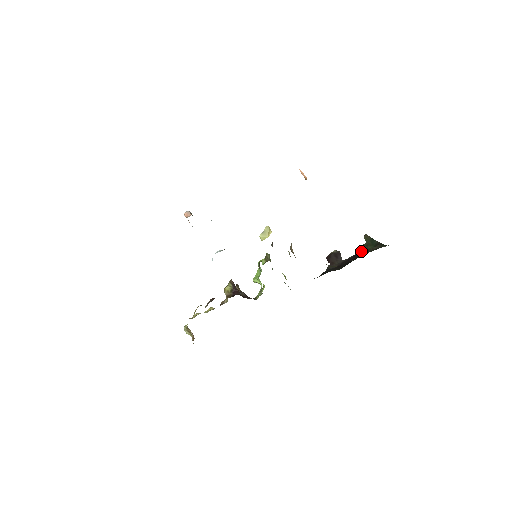
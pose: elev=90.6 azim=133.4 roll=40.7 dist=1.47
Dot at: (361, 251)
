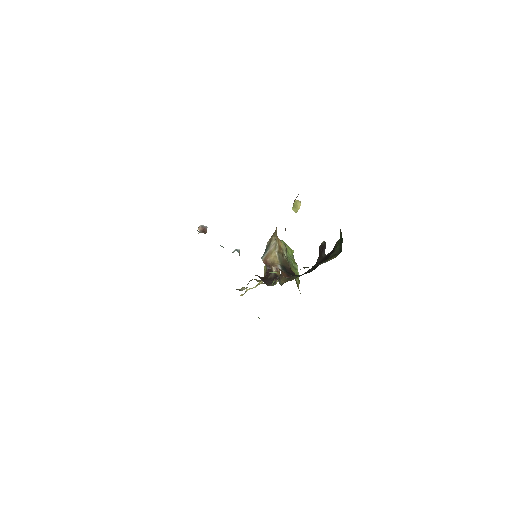
Dot at: (334, 249)
